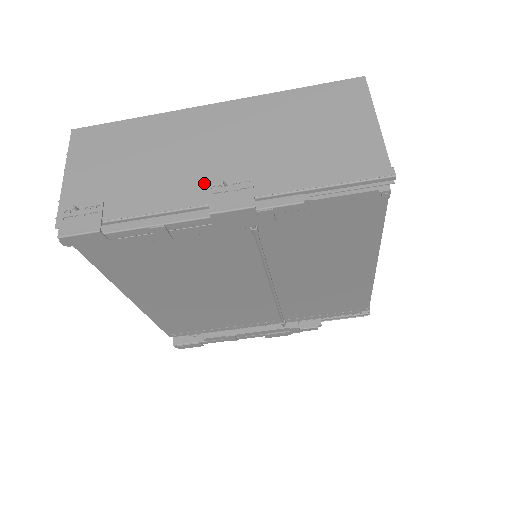
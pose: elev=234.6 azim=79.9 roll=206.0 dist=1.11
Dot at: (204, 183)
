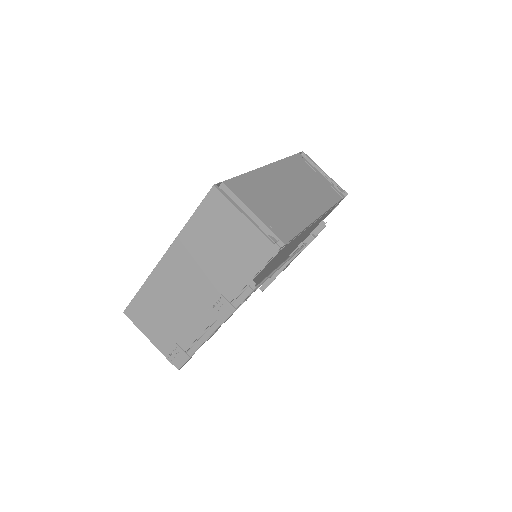
Dot at: (204, 308)
